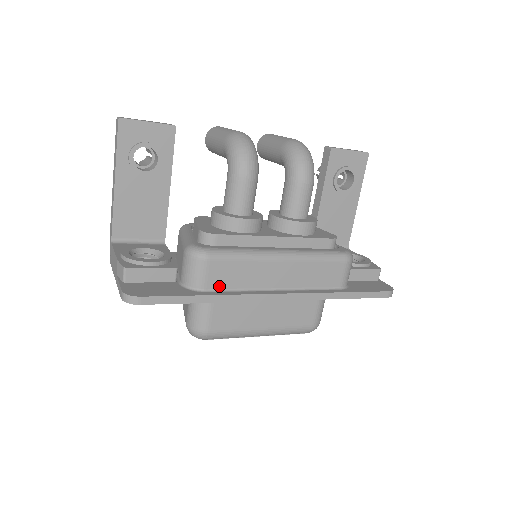
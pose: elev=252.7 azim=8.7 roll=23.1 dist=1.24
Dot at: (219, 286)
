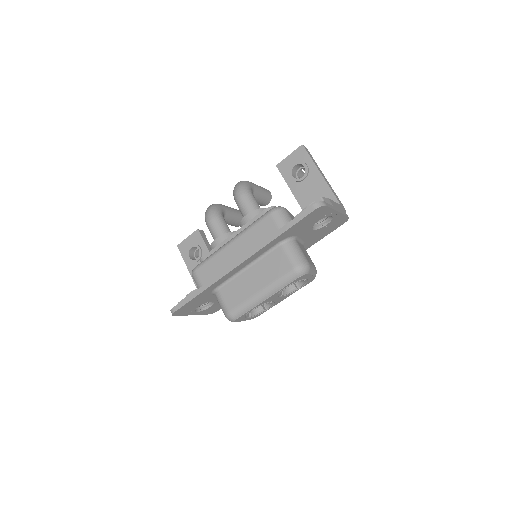
Dot at: (208, 280)
